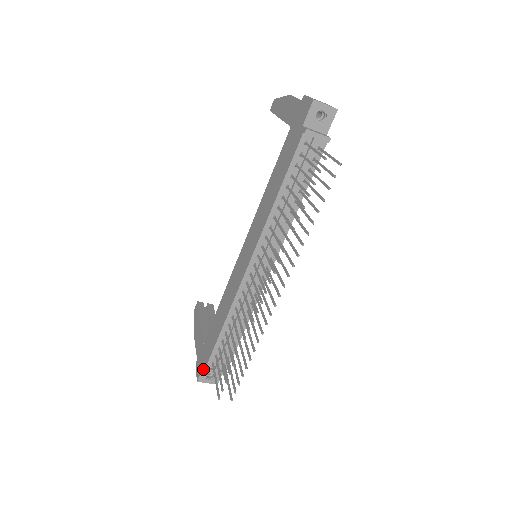
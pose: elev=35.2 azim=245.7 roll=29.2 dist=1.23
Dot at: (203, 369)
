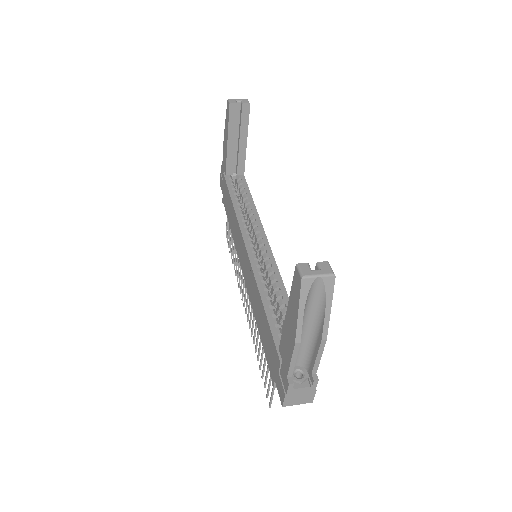
Dot at: occluded
